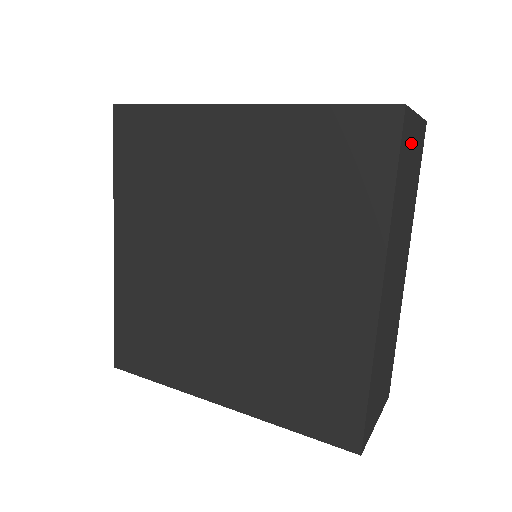
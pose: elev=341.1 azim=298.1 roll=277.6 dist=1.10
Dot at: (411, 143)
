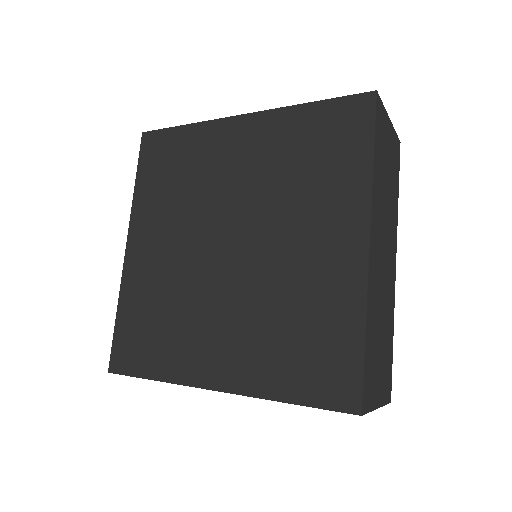
Dot at: (386, 136)
